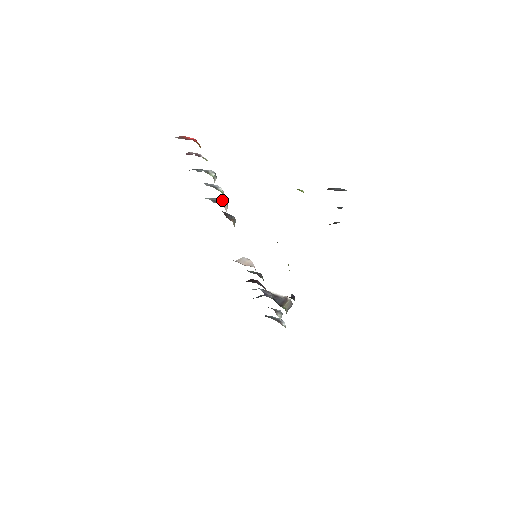
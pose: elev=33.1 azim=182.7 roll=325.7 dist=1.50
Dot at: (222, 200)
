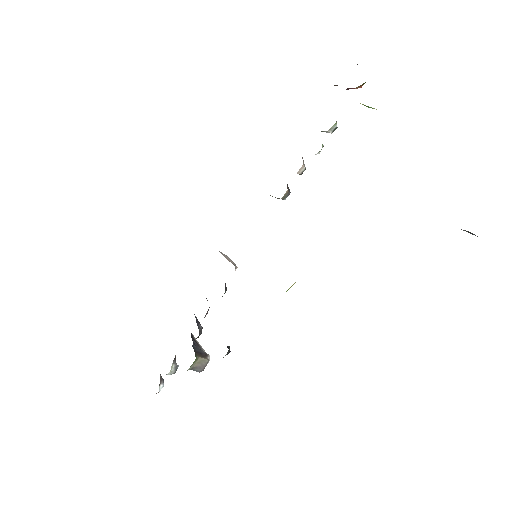
Dot at: occluded
